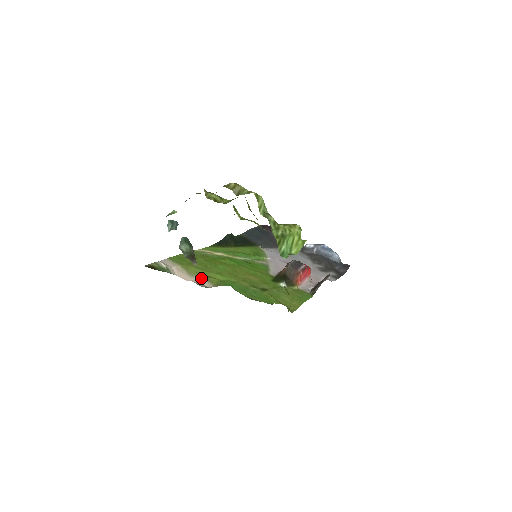
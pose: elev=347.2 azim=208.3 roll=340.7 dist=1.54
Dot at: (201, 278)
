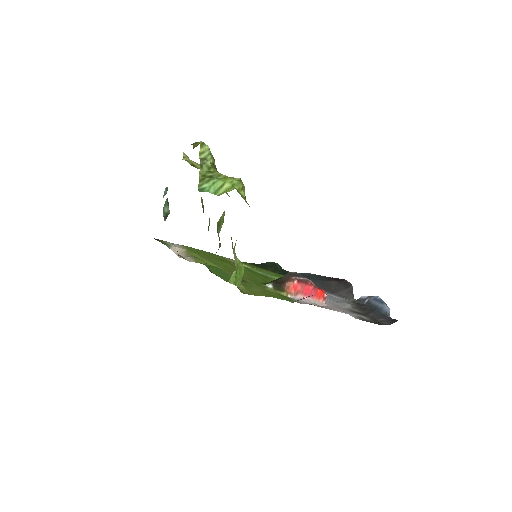
Dot at: (191, 257)
